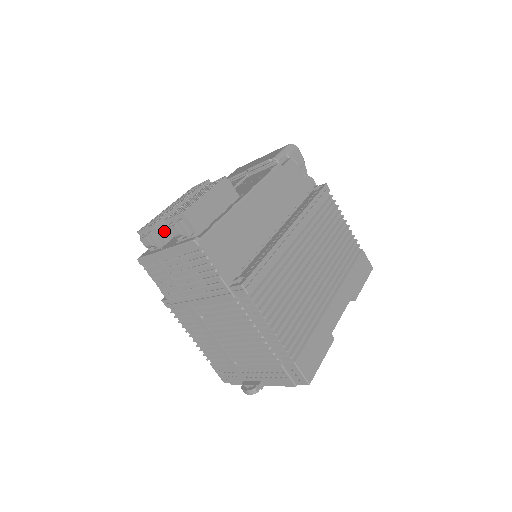
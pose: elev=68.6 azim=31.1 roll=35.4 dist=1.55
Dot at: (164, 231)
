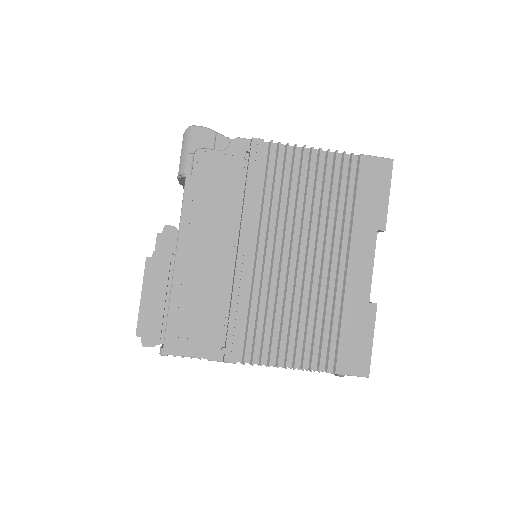
Dot at: occluded
